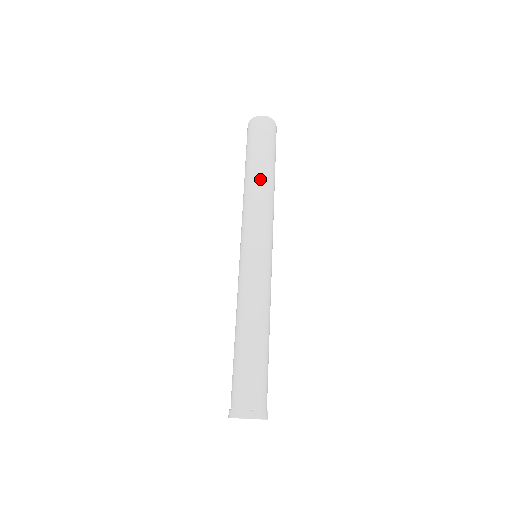
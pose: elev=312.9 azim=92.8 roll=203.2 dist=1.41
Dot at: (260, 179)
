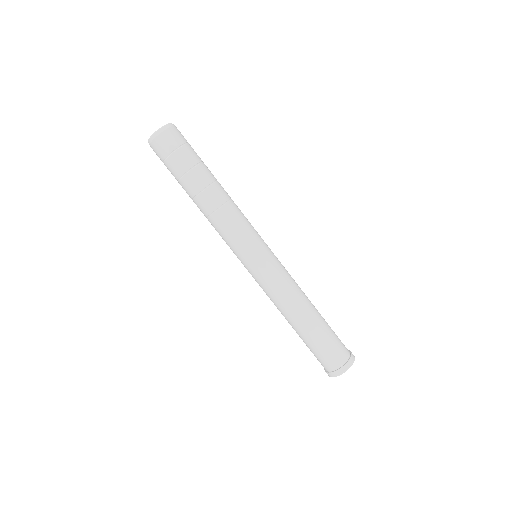
Dot at: (209, 196)
